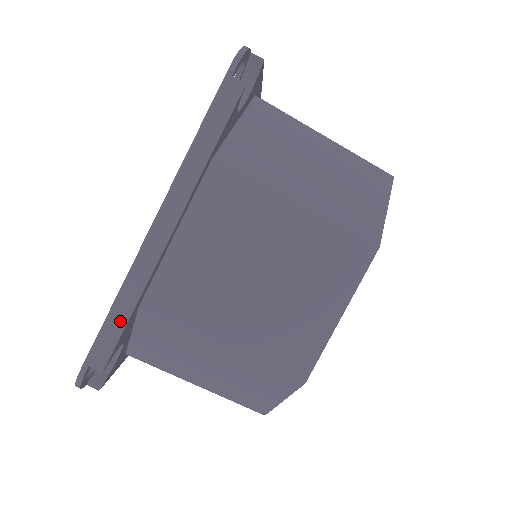
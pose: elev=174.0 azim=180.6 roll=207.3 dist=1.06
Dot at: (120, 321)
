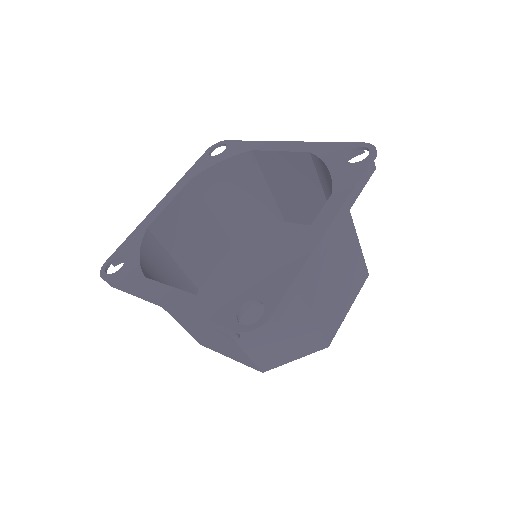
Dot at: (296, 288)
